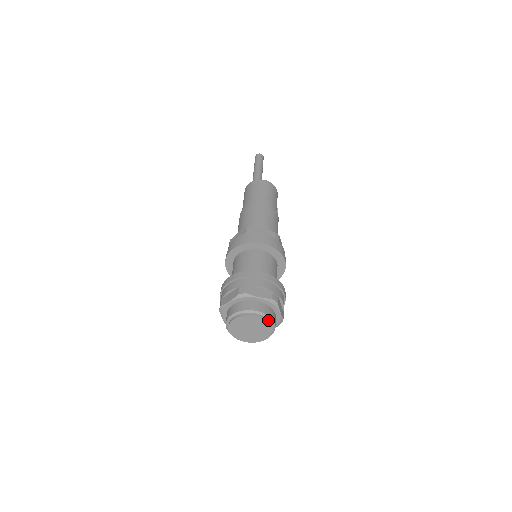
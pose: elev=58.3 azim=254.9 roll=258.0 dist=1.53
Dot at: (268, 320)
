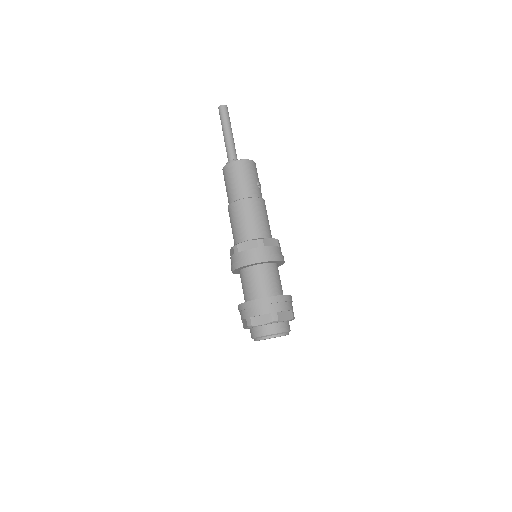
Dot at: (278, 335)
